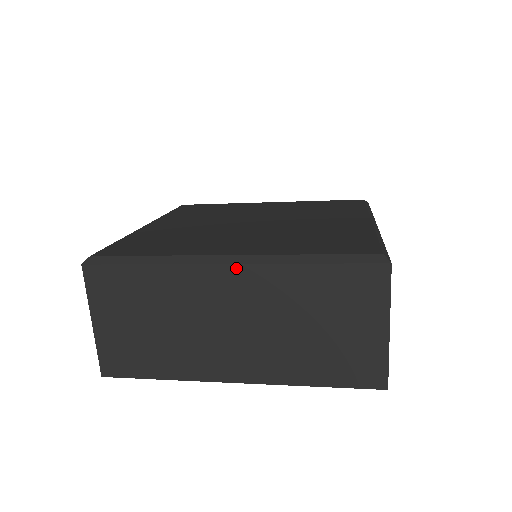
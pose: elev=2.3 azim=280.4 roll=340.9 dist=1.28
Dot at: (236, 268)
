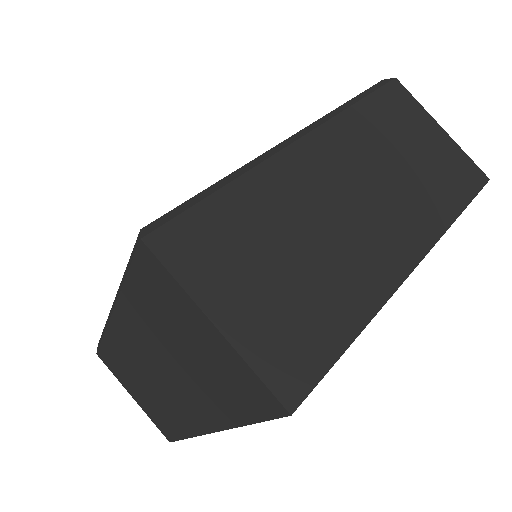
Dot at: (115, 316)
